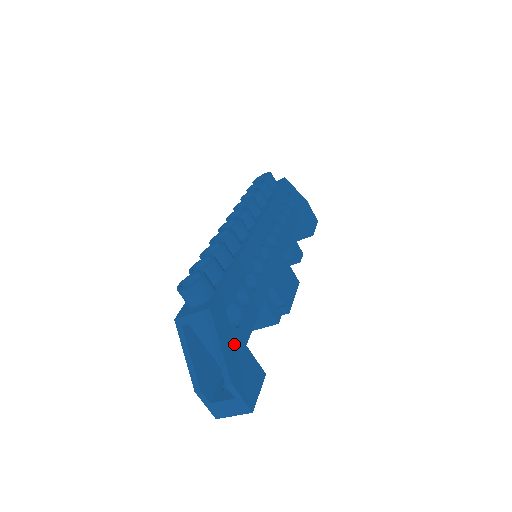
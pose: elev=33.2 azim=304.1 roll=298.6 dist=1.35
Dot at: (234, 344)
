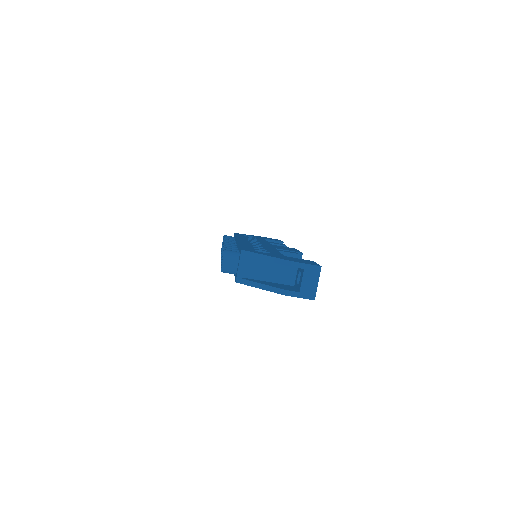
Dot at: occluded
